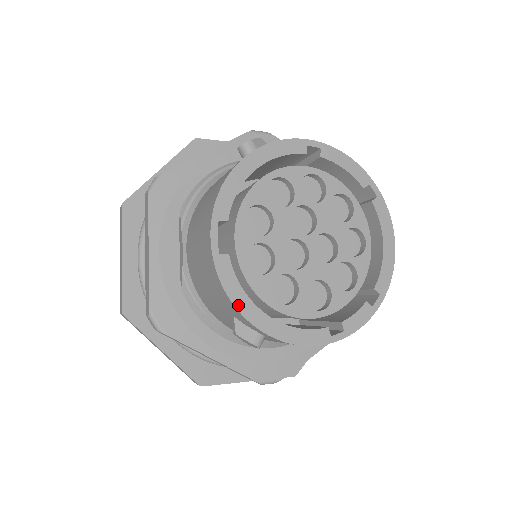
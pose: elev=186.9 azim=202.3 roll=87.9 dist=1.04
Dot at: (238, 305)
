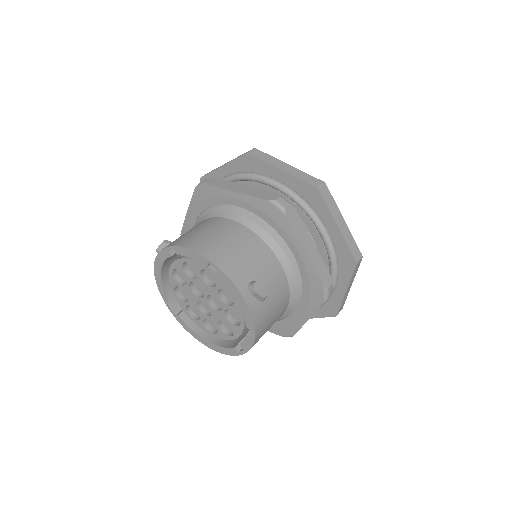
Dot at: (195, 337)
